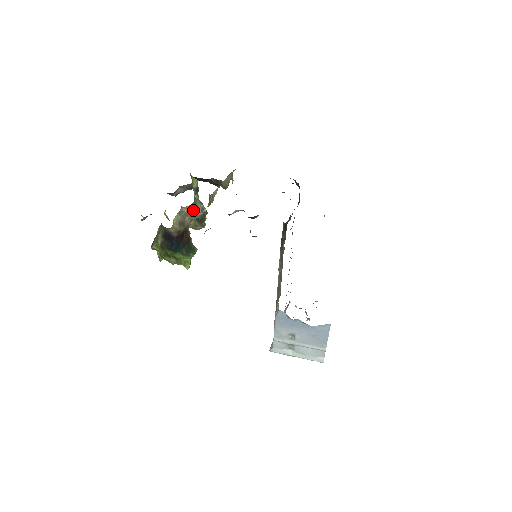
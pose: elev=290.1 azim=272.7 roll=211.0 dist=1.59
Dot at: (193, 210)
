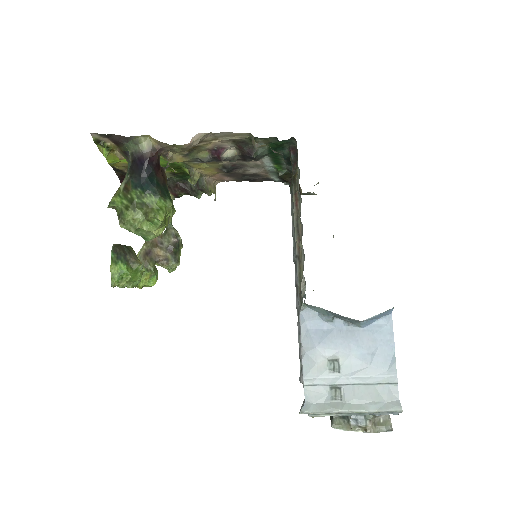
Dot at: (164, 237)
